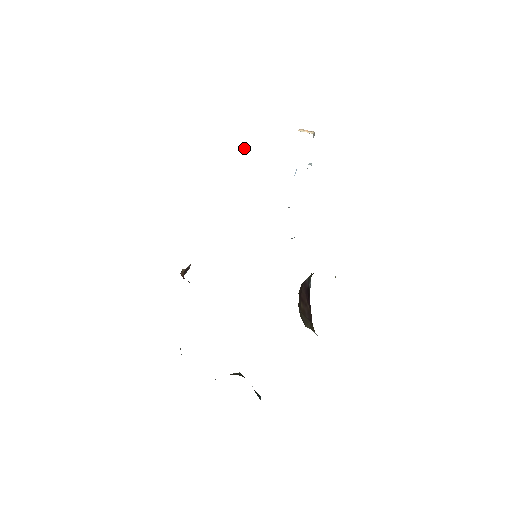
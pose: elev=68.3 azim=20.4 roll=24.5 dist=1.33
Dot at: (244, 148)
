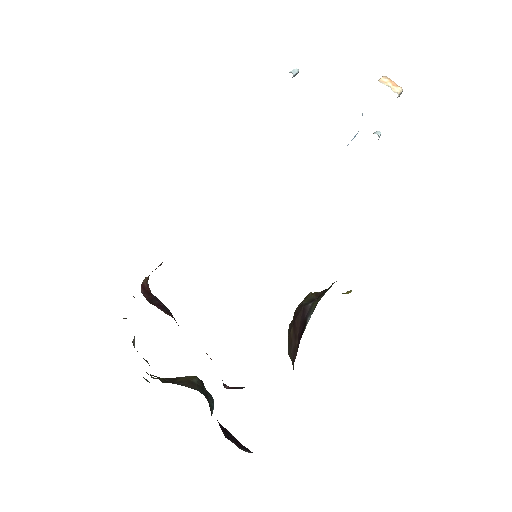
Dot at: (298, 69)
